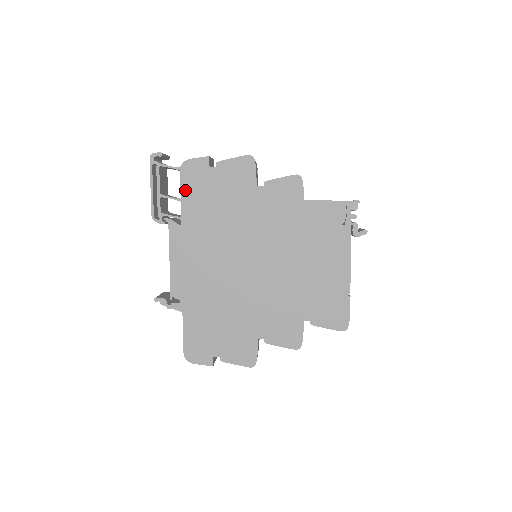
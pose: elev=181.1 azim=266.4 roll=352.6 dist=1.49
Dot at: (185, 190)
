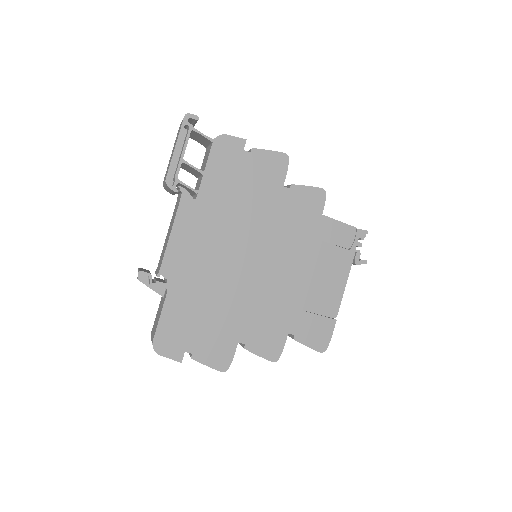
Dot at: (211, 164)
